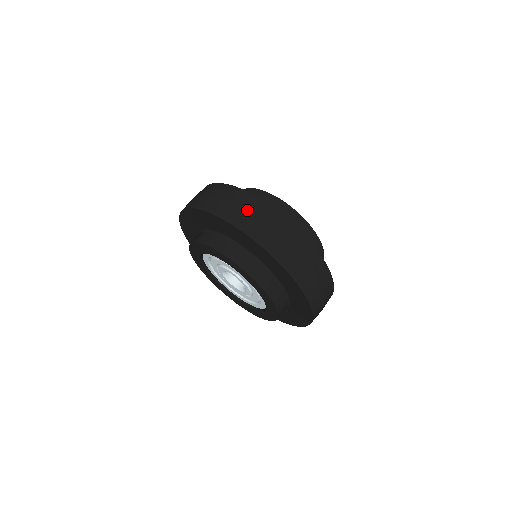
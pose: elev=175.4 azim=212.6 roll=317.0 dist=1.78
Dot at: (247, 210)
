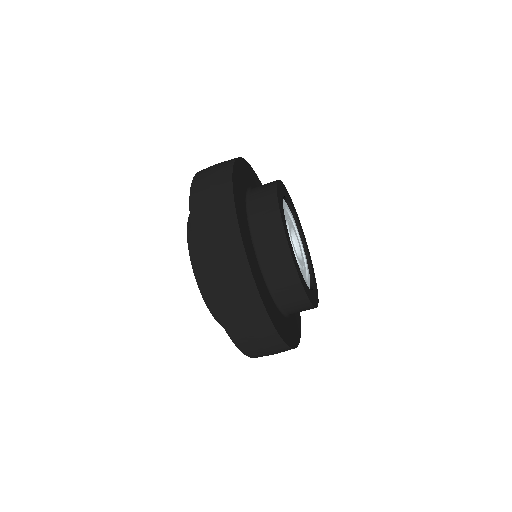
Dot at: occluded
